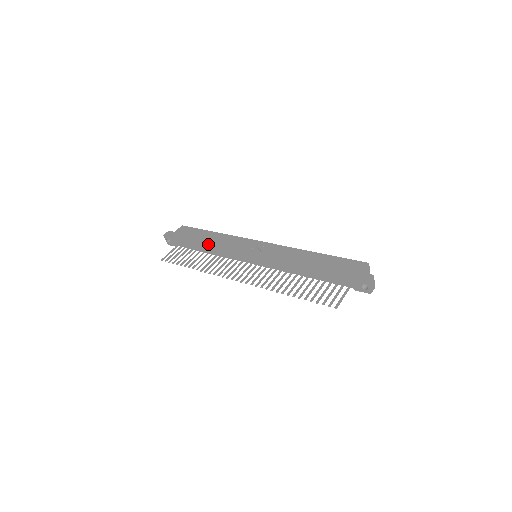
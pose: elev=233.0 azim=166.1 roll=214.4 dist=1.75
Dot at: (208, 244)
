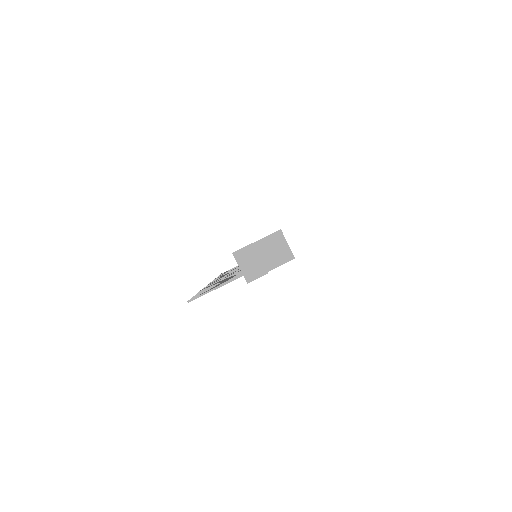
Dot at: occluded
